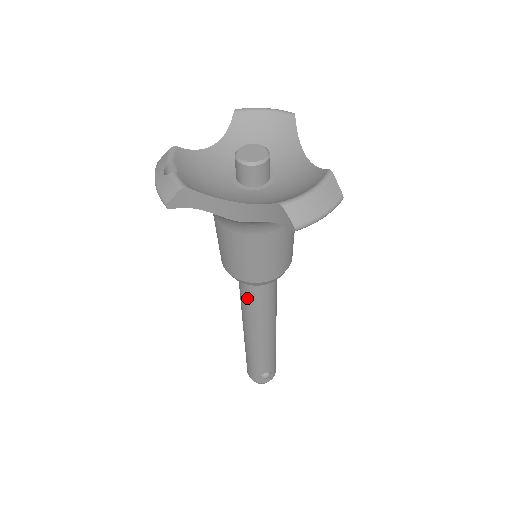
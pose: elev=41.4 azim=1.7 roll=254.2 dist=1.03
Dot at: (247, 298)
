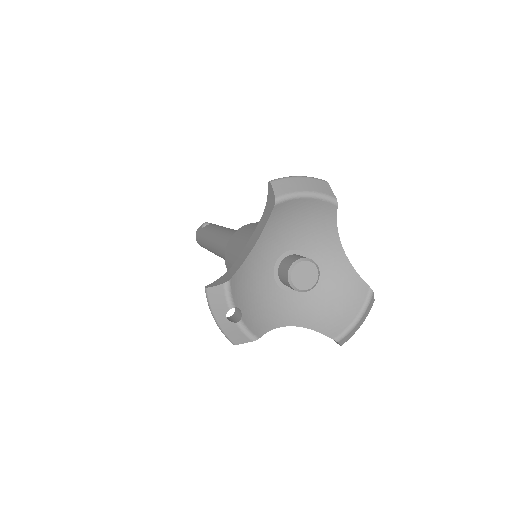
Dot at: occluded
